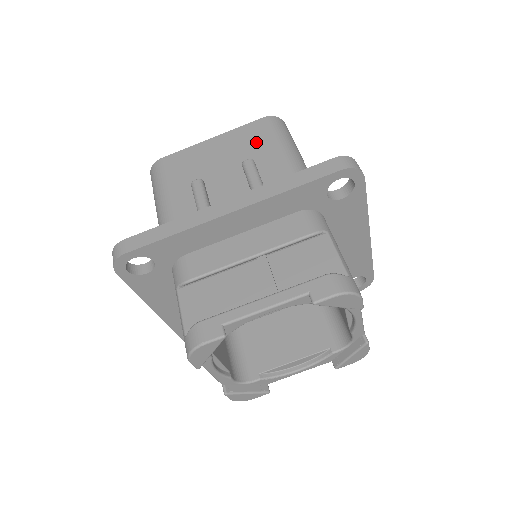
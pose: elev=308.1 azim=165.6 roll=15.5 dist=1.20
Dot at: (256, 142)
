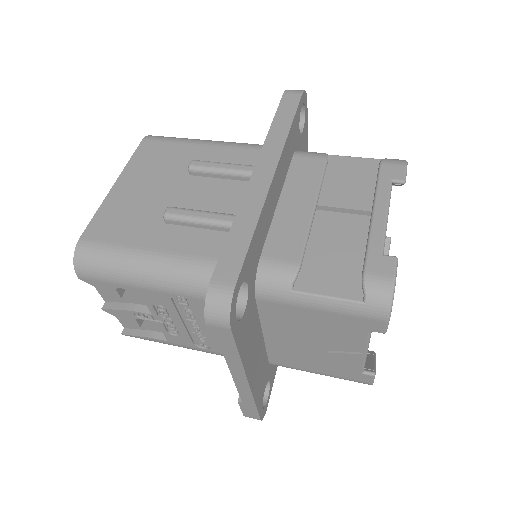
Dot at: (168, 155)
